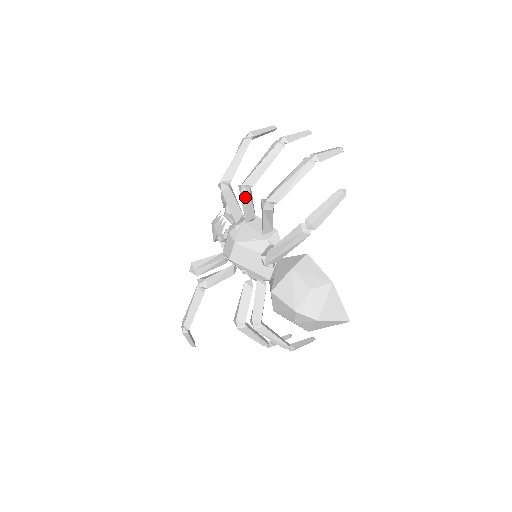
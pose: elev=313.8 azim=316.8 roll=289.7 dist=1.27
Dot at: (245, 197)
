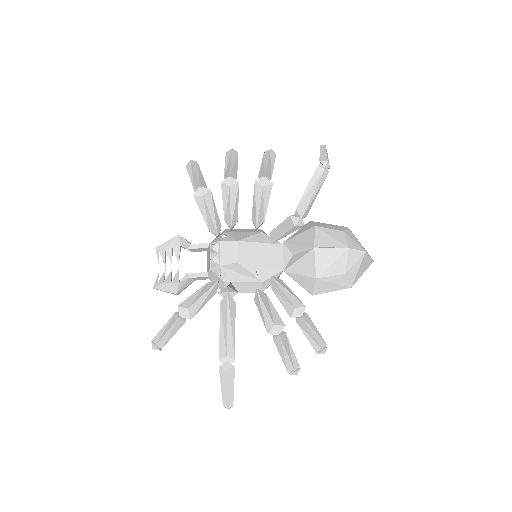
Dot at: (234, 189)
